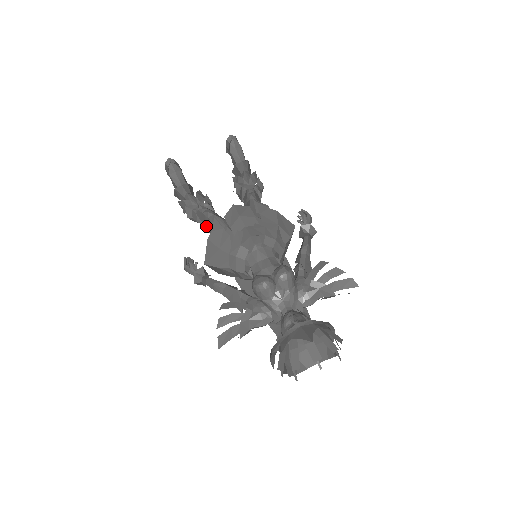
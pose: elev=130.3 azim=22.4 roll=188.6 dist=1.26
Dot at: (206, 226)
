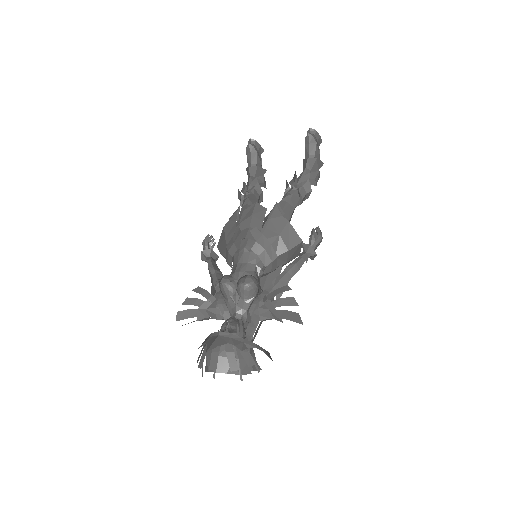
Dot at: occluded
